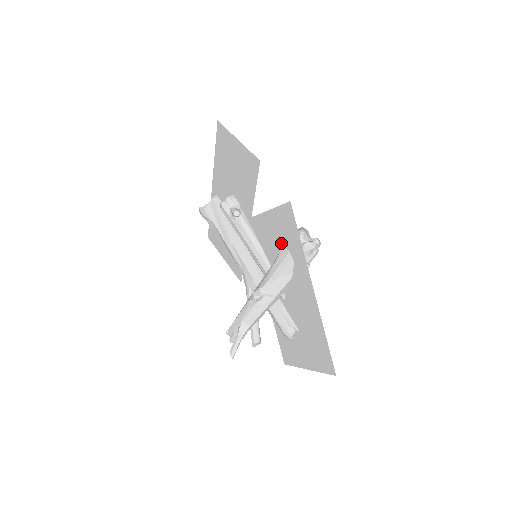
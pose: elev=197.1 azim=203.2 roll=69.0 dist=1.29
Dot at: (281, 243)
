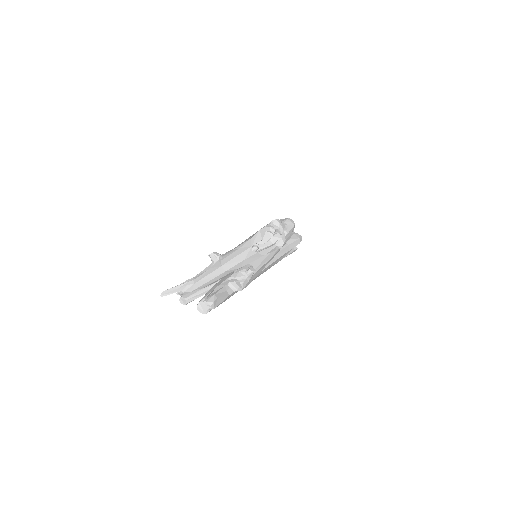
Dot at: occluded
